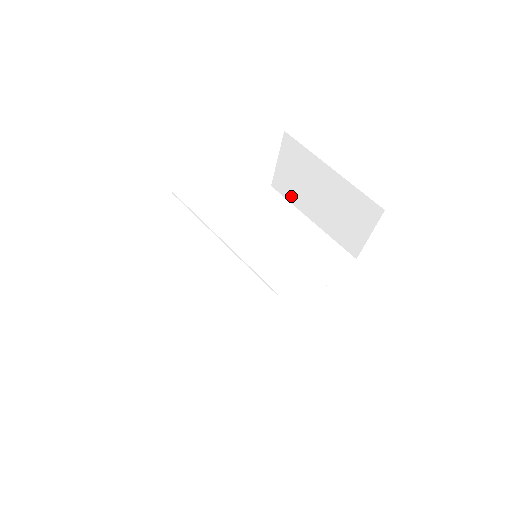
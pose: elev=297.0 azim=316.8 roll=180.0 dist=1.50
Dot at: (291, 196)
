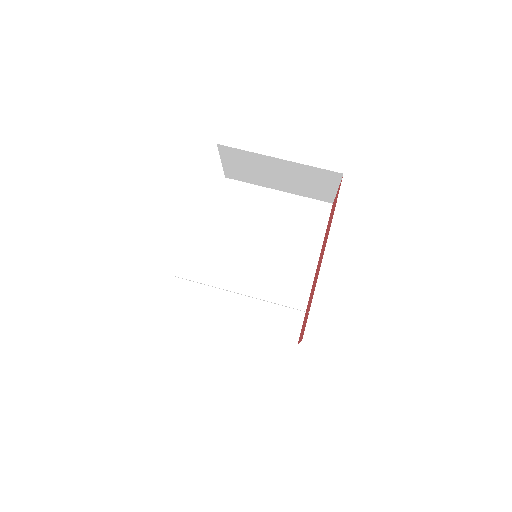
Dot at: (249, 180)
